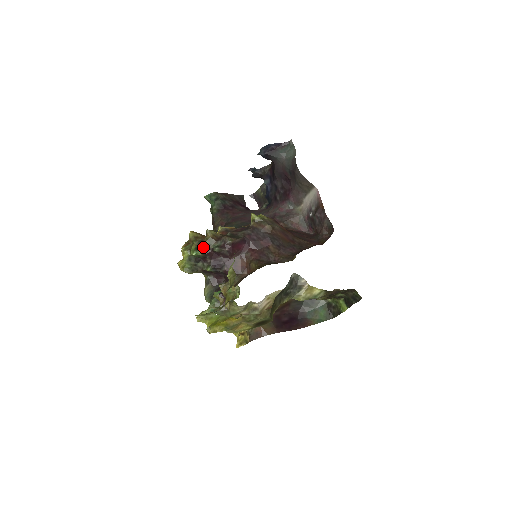
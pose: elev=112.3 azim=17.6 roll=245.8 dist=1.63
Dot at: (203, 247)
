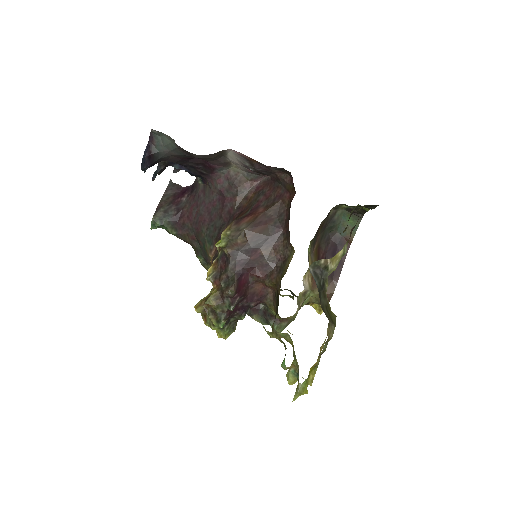
Dot at: (220, 316)
